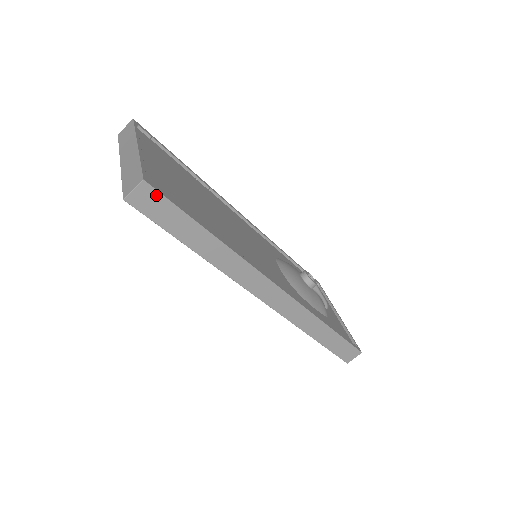
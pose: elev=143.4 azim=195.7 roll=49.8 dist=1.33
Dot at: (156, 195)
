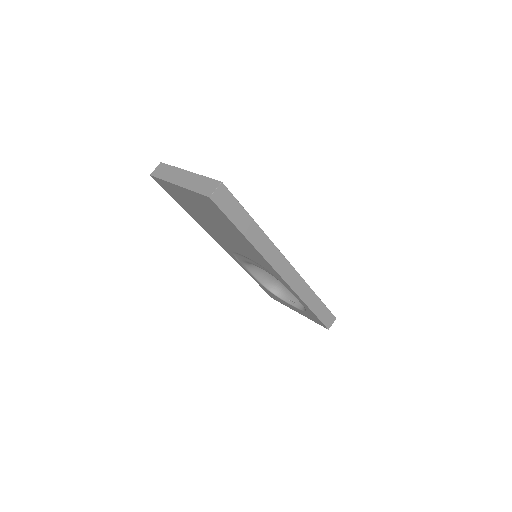
Dot at: (228, 193)
